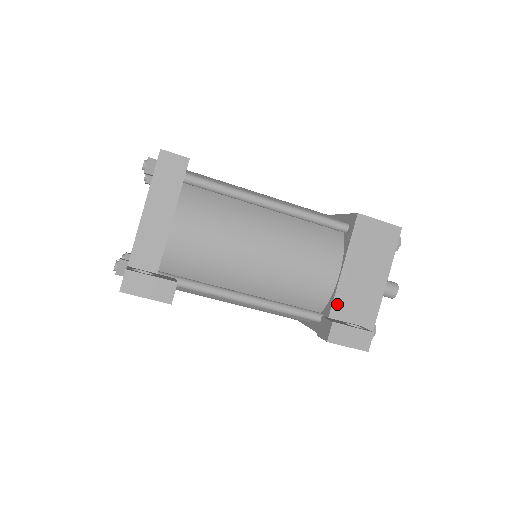
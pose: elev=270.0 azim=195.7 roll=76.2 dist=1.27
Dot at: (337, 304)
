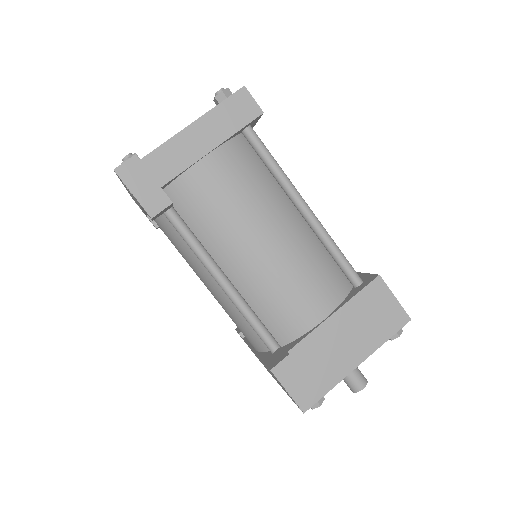
Dot at: (303, 346)
